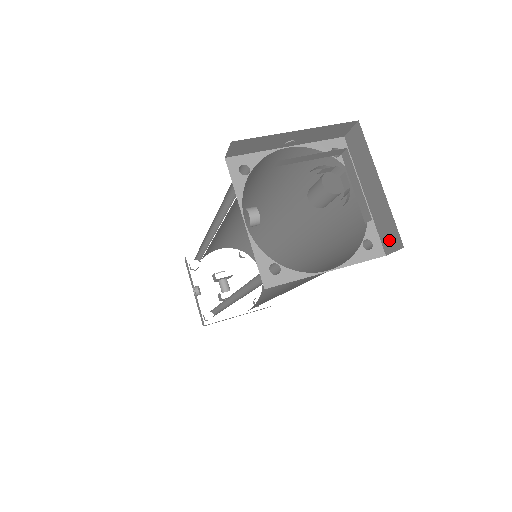
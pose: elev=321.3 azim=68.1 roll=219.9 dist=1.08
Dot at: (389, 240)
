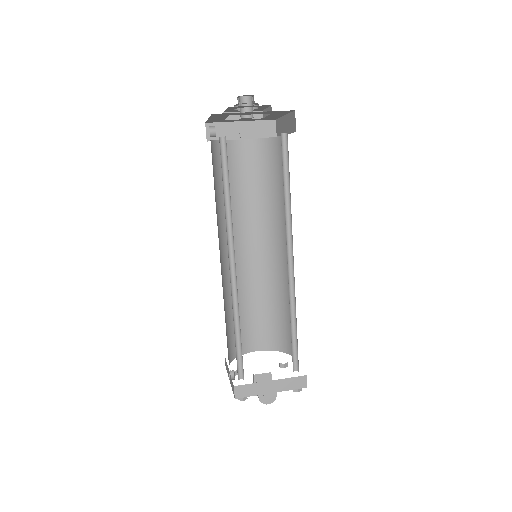
Dot at: (293, 123)
